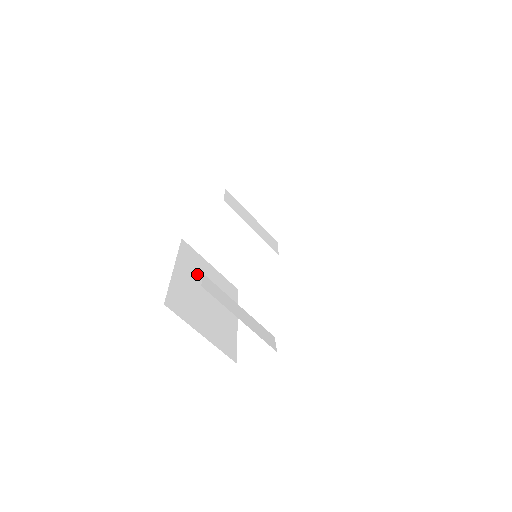
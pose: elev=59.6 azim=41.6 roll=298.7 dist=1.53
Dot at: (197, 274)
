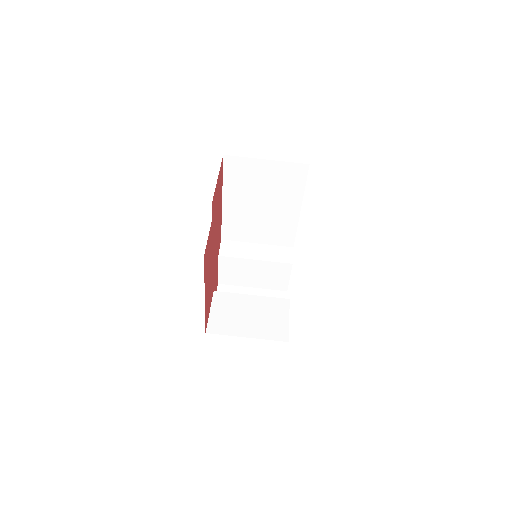
Dot at: occluded
